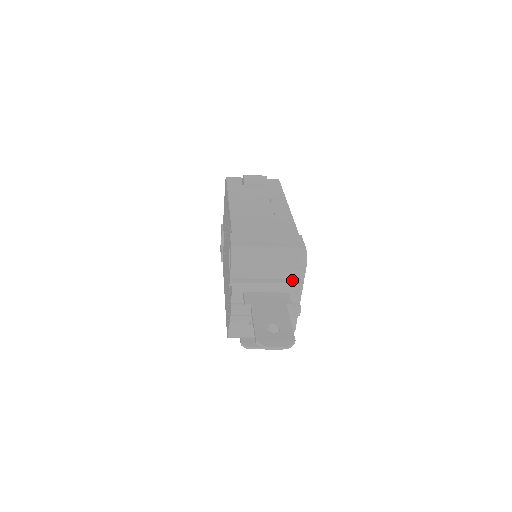
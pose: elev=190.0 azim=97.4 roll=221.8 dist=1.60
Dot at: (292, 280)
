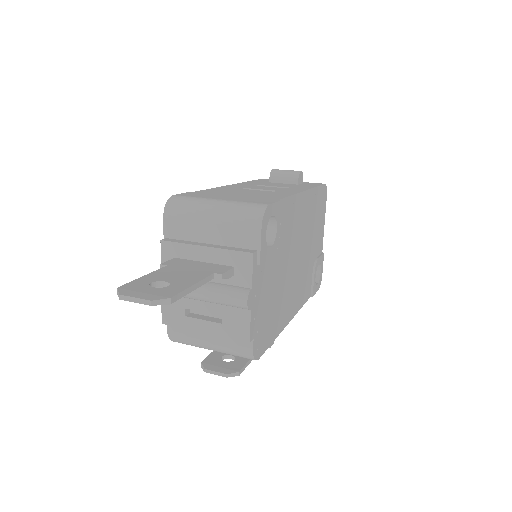
Dot at: (241, 249)
